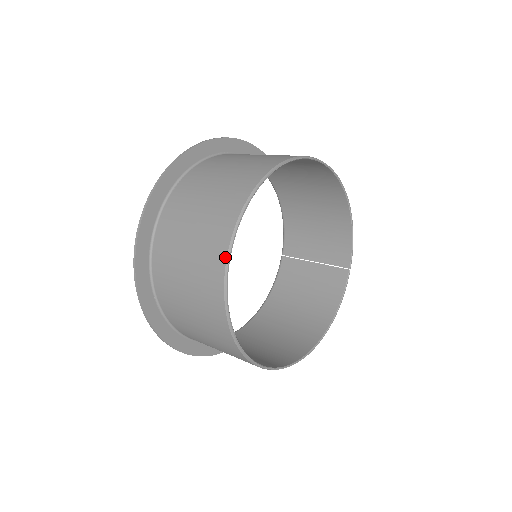
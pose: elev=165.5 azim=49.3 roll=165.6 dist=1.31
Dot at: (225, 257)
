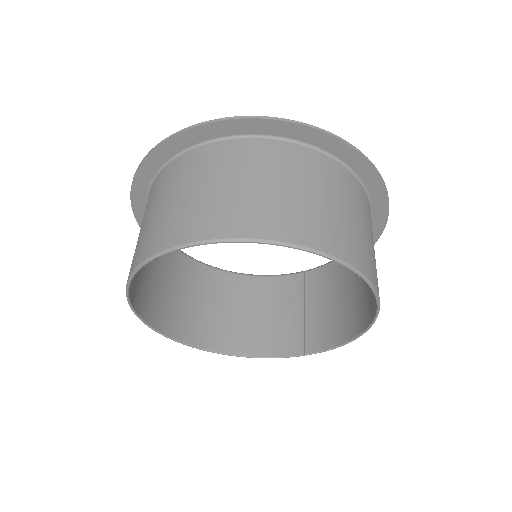
Dot at: (174, 245)
